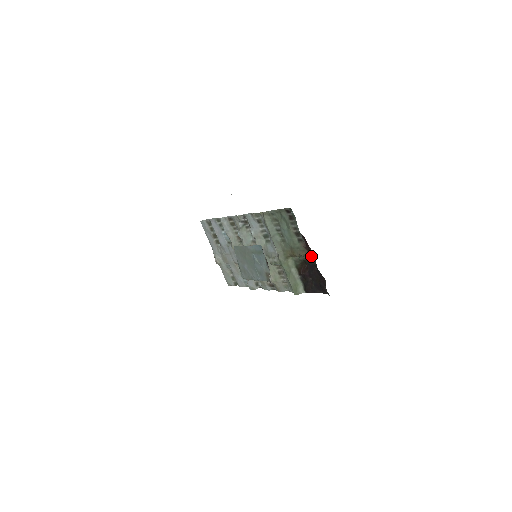
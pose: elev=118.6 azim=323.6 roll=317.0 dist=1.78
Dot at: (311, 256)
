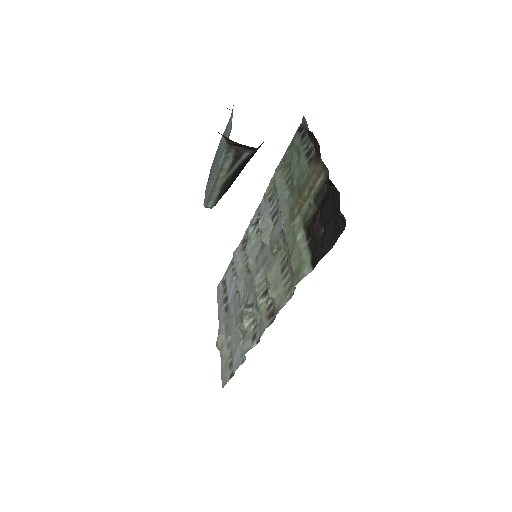
Dot at: (323, 174)
